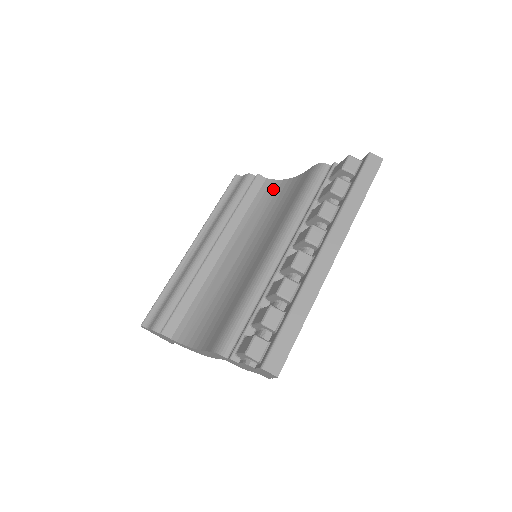
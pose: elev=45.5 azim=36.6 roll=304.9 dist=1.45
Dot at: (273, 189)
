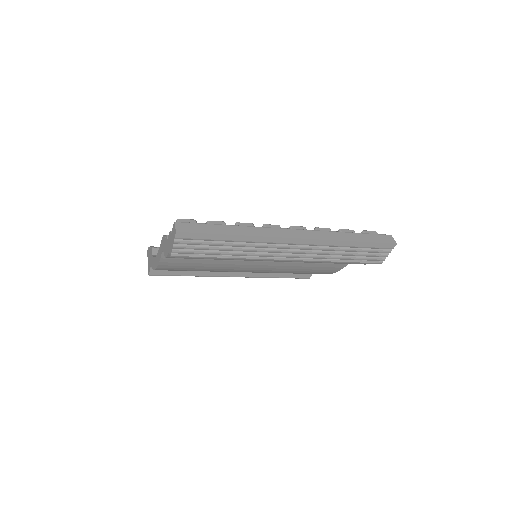
Dot at: occluded
